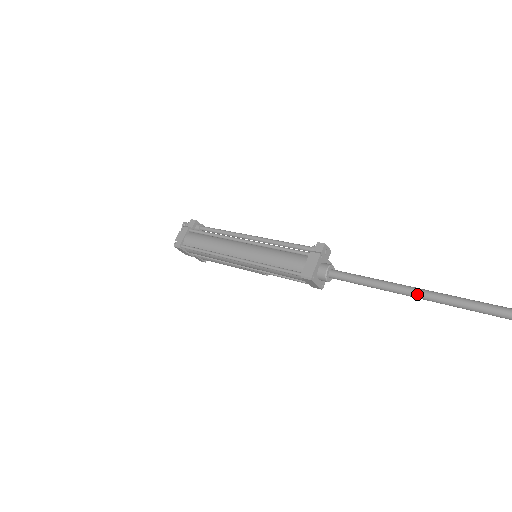
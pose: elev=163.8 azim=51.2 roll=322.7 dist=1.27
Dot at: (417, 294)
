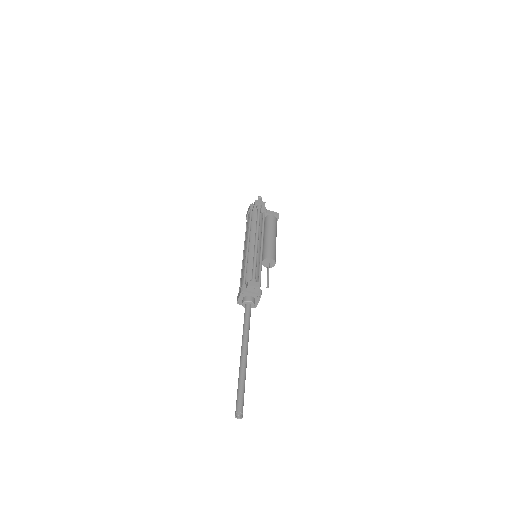
Dot at: (240, 359)
